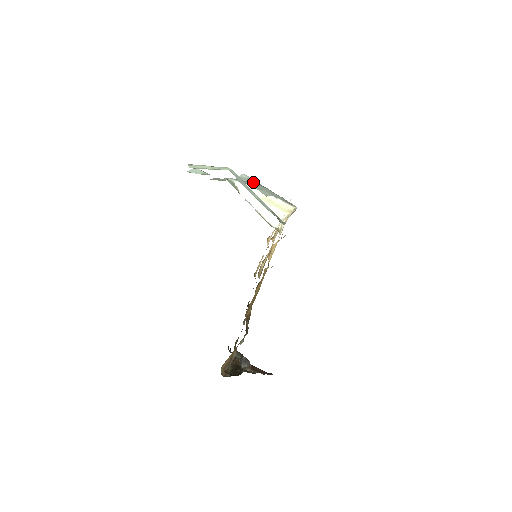
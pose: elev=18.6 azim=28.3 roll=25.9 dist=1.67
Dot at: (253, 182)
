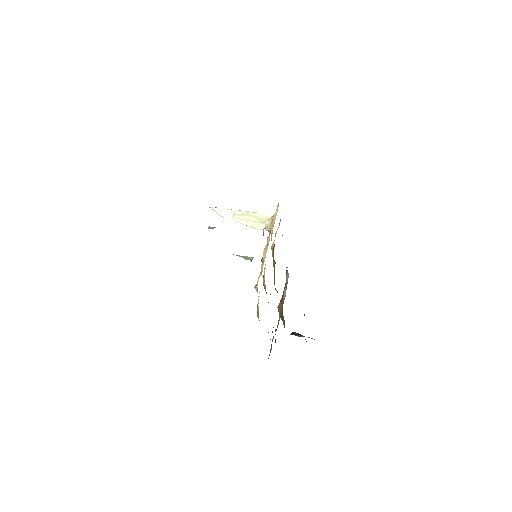
Dot at: occluded
